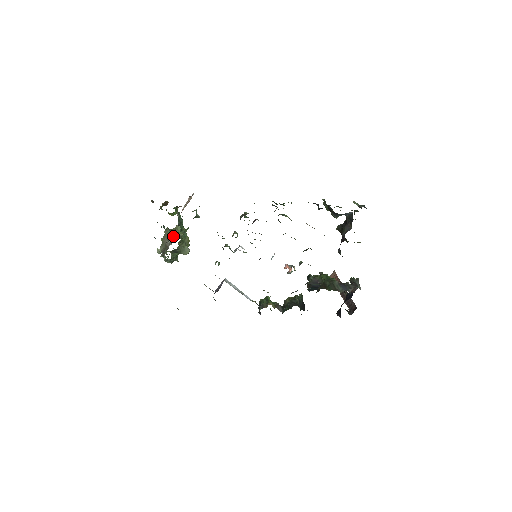
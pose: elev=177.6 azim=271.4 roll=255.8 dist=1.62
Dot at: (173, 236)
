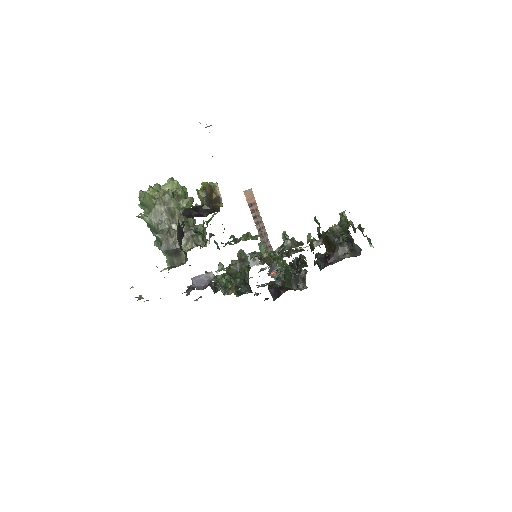
Dot at: (190, 229)
